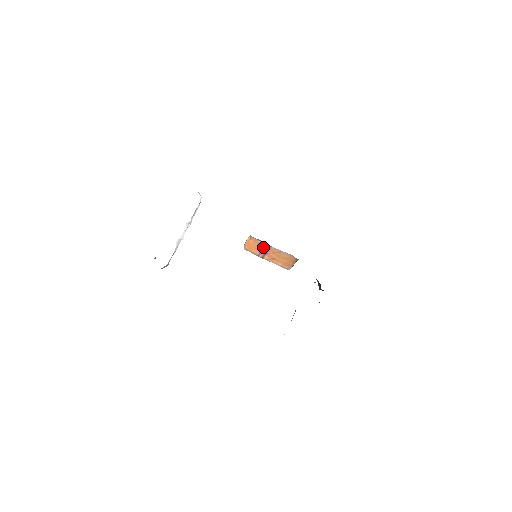
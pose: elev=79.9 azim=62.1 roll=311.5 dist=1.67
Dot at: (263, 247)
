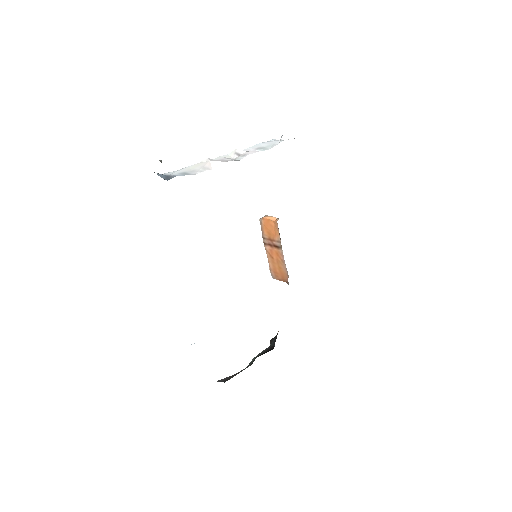
Dot at: (275, 240)
